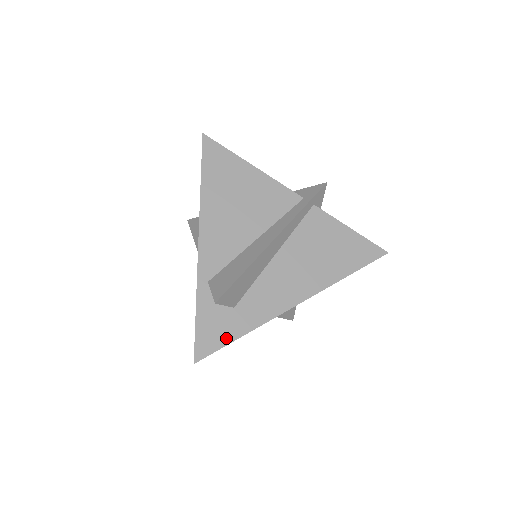
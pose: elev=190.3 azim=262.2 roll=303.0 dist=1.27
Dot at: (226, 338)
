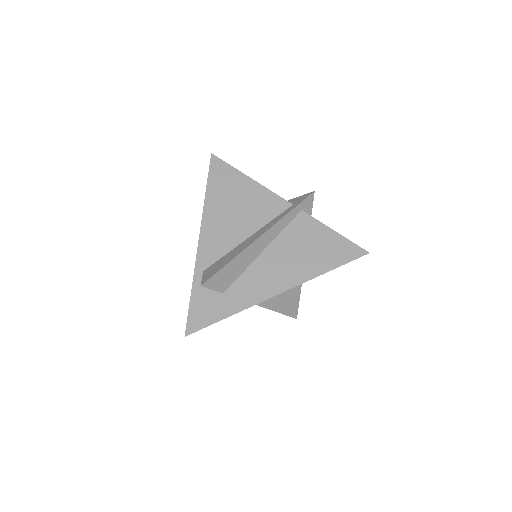
Dot at: (213, 318)
